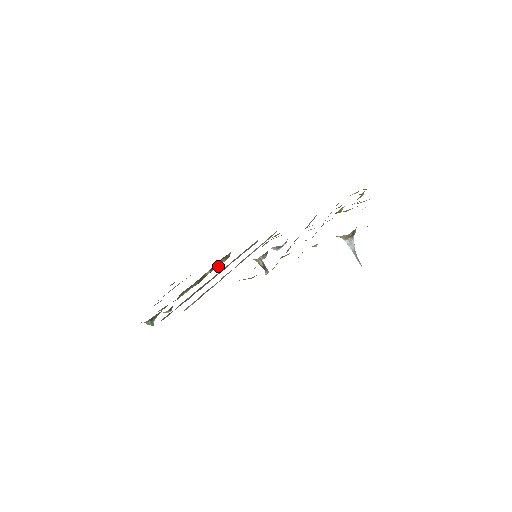
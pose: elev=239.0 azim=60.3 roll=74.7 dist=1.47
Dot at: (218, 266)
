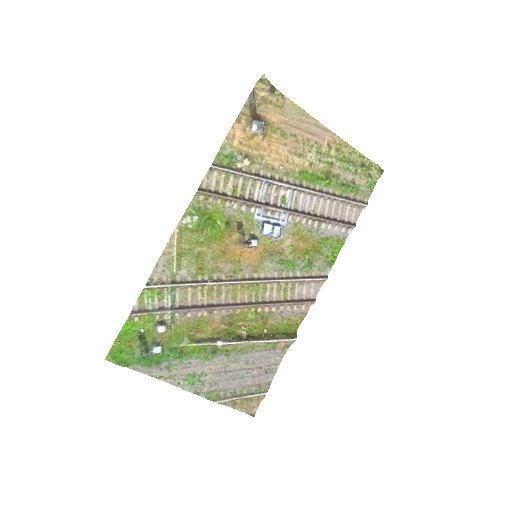
Dot at: (274, 341)
